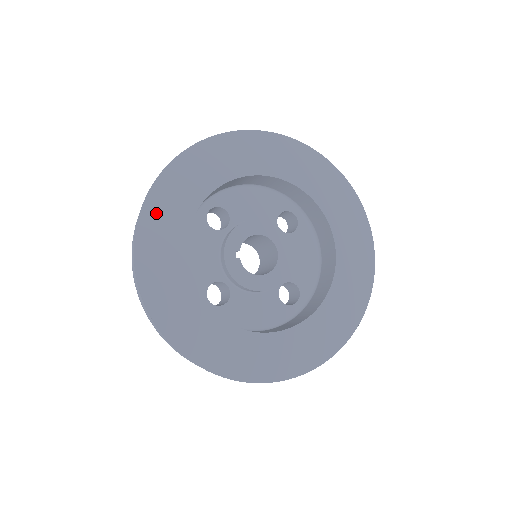
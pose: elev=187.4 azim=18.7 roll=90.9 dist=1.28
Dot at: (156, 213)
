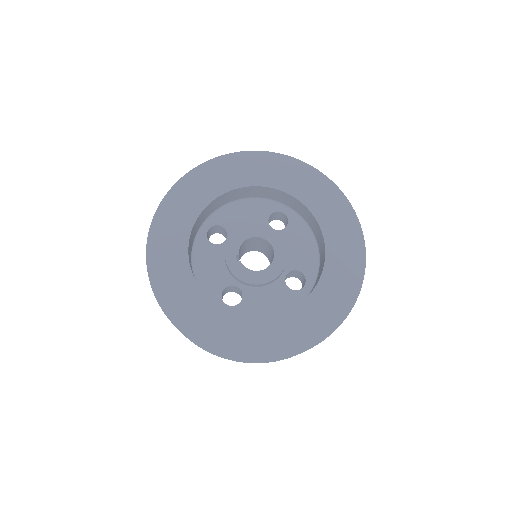
Dot at: (159, 243)
